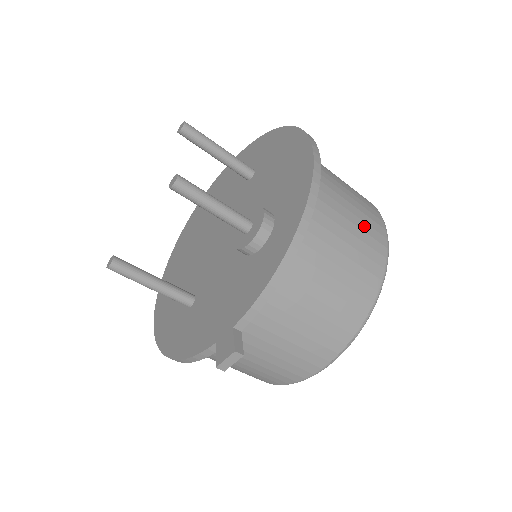
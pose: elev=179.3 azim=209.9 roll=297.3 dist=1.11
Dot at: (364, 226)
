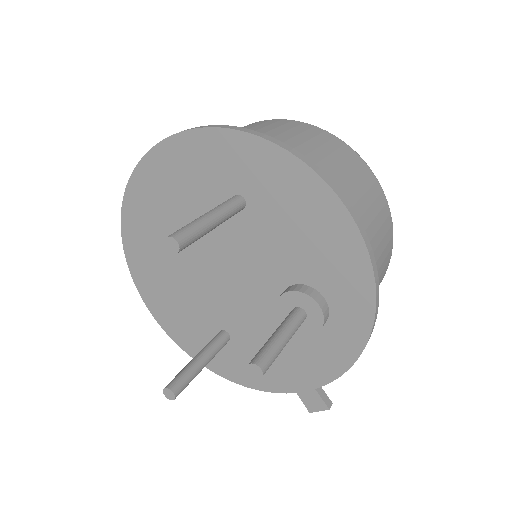
Dot at: (382, 231)
